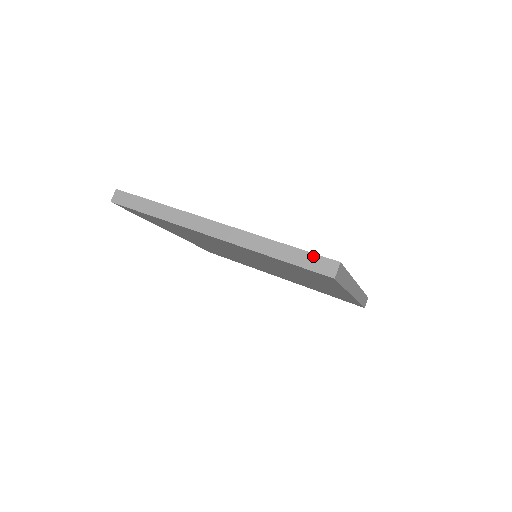
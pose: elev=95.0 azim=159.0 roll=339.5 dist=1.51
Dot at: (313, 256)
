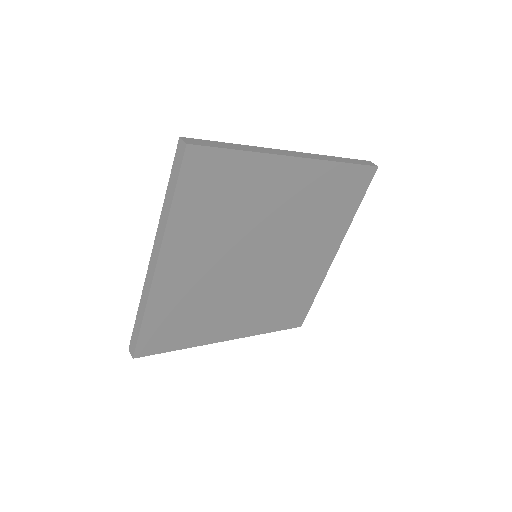
Dot at: (174, 164)
